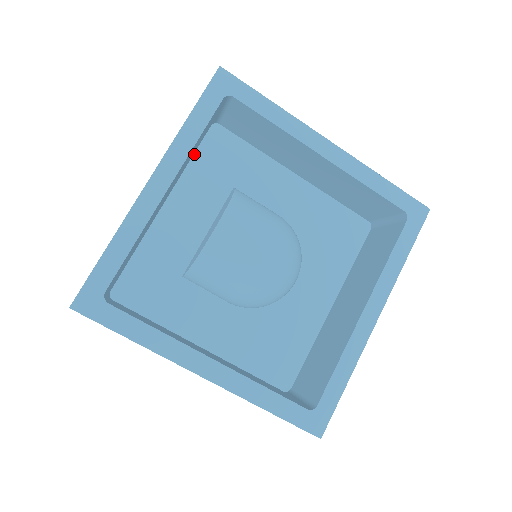
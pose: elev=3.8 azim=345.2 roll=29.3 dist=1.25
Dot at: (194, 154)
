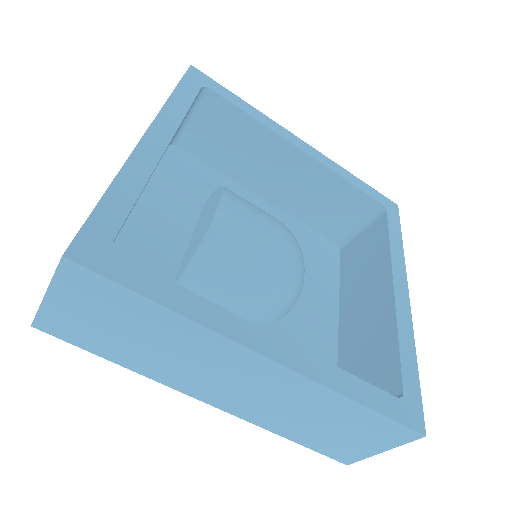
Dot at: (157, 166)
